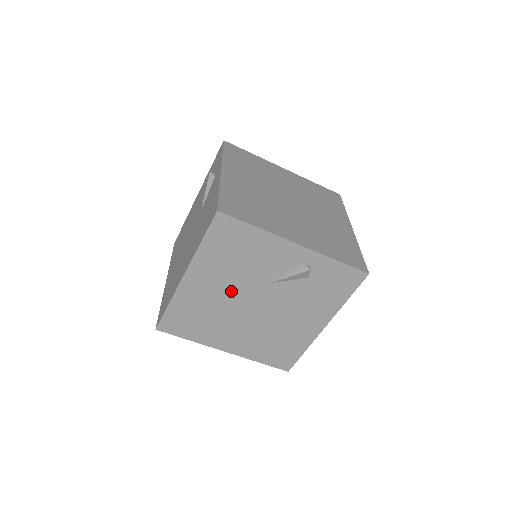
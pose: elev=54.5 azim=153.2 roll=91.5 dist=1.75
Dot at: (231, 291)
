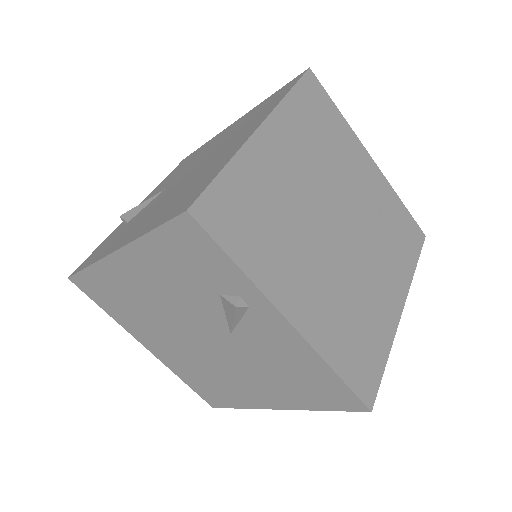
Dot at: occluded
